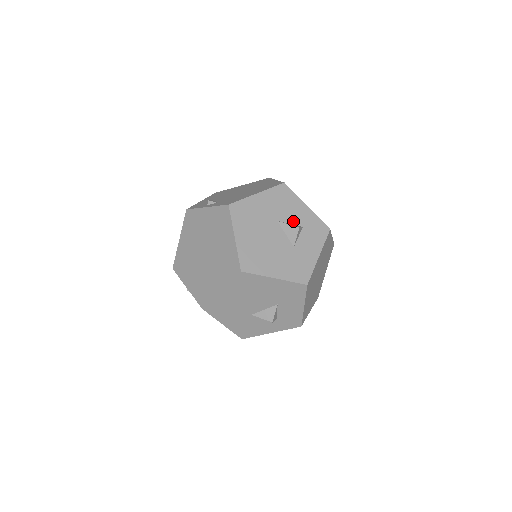
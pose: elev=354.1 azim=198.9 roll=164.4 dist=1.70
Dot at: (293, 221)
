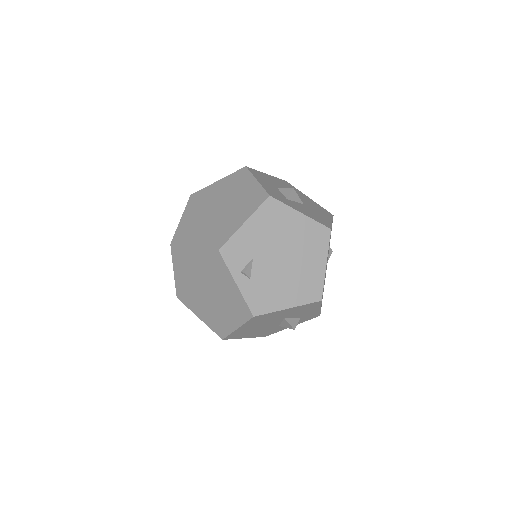
Dot at: (297, 316)
